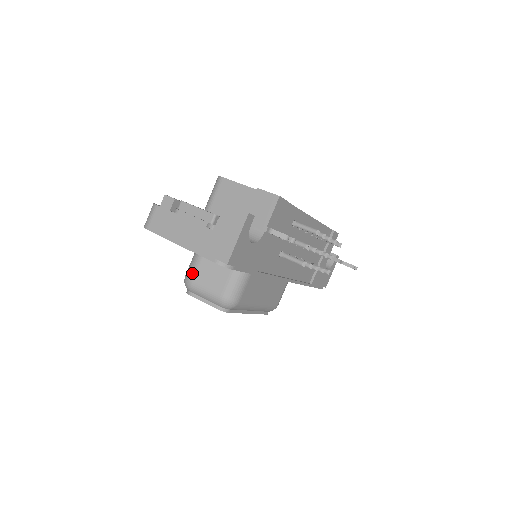
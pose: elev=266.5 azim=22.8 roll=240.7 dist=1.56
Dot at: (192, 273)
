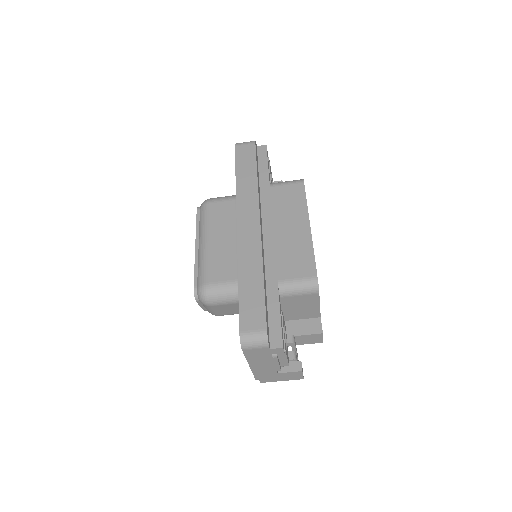
Dot at: (217, 304)
